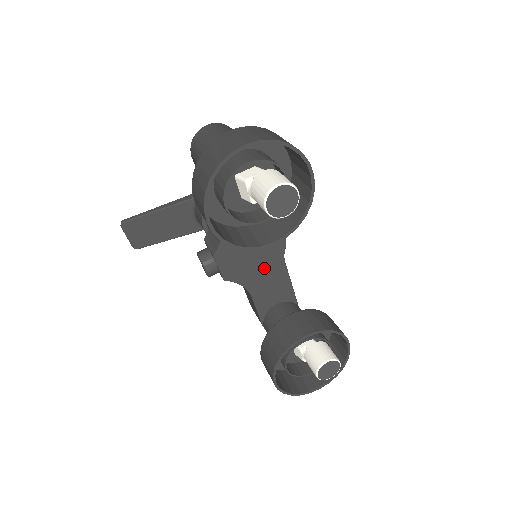
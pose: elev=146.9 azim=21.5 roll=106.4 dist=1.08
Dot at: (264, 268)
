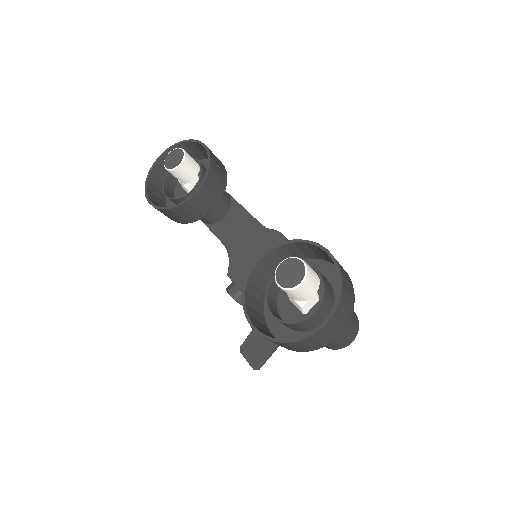
Dot at: occluded
